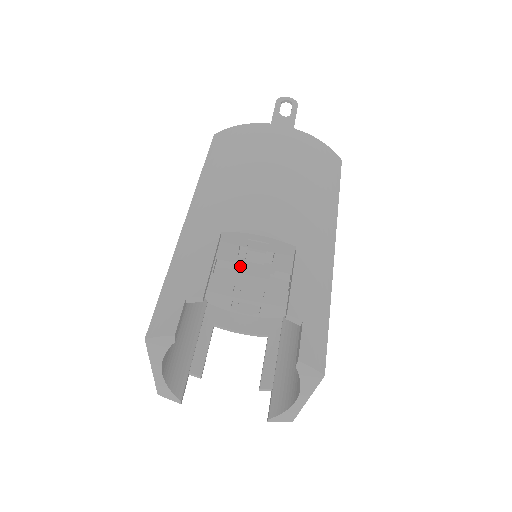
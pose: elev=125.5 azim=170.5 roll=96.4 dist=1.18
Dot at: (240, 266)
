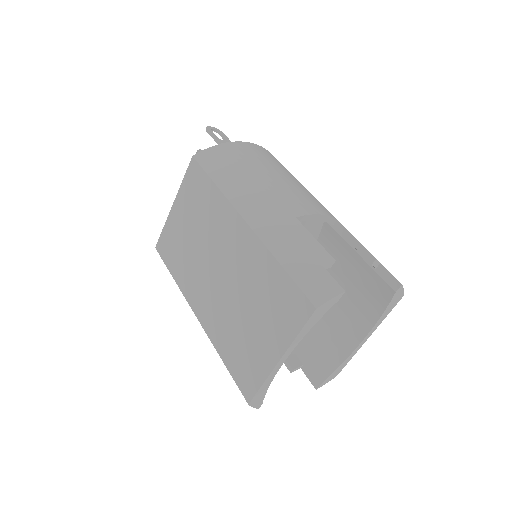
Dot at: occluded
